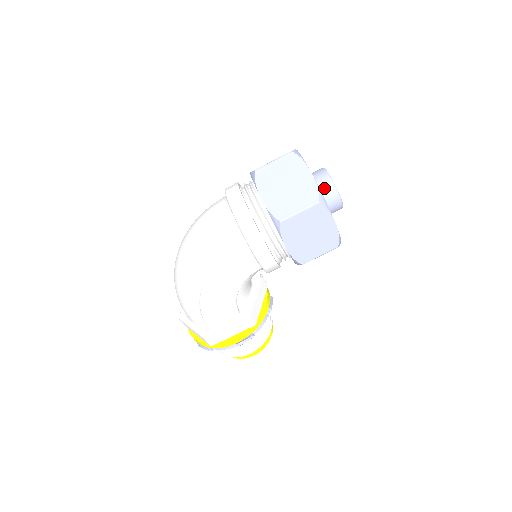
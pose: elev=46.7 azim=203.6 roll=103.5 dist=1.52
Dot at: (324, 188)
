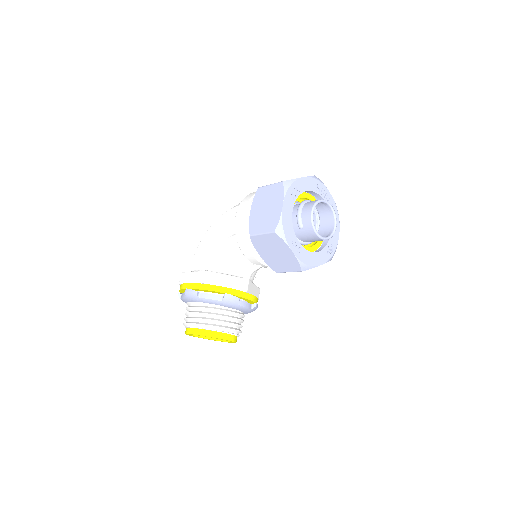
Dot at: (310, 202)
